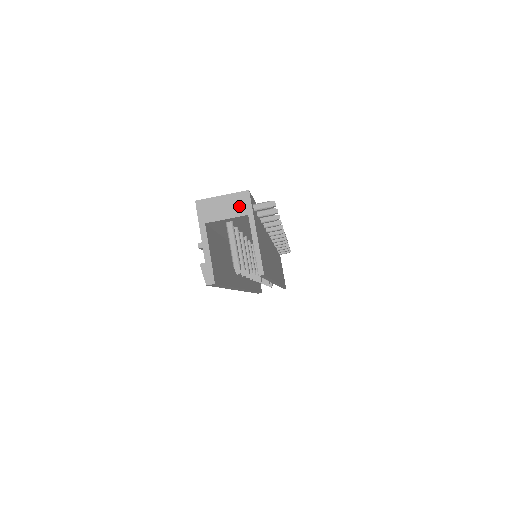
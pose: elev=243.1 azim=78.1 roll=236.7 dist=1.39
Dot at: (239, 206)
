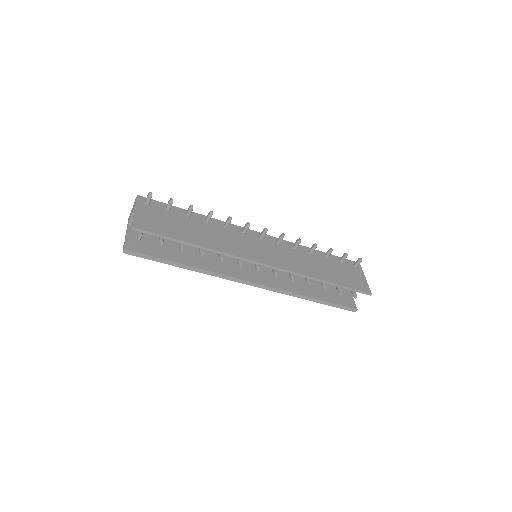
Dot at: (134, 205)
